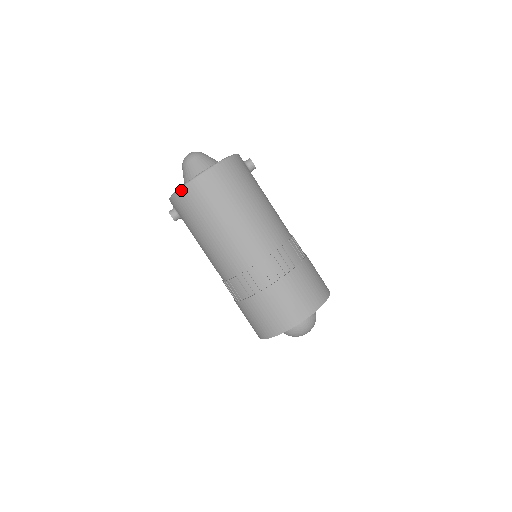
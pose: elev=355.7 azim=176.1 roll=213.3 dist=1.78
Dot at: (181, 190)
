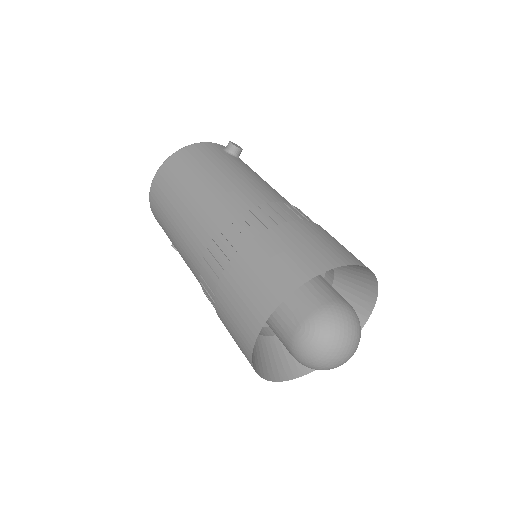
Dot at: (150, 206)
